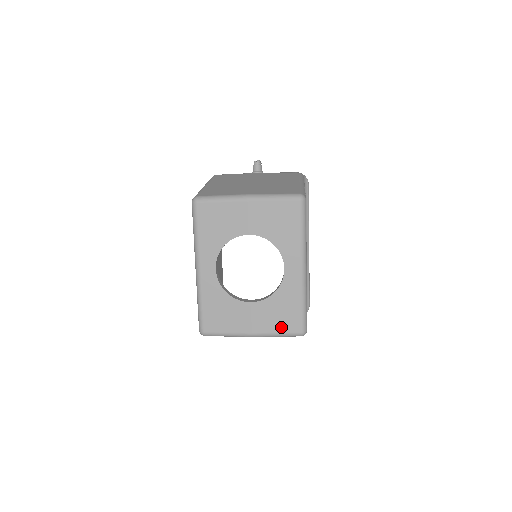
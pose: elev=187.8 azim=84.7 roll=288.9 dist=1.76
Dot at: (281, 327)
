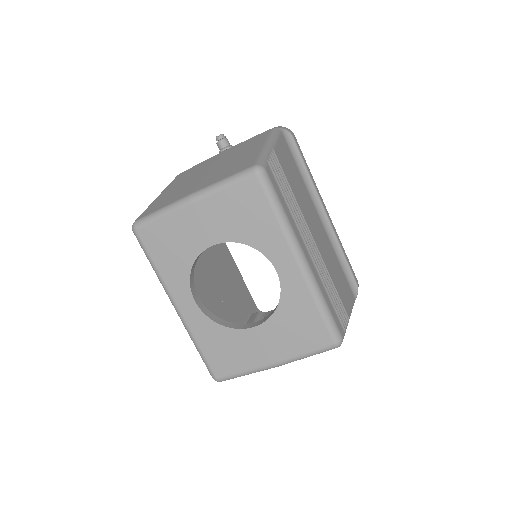
Dot at: (305, 345)
